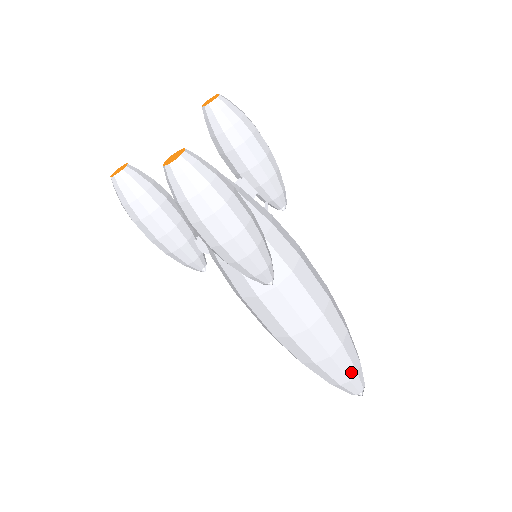
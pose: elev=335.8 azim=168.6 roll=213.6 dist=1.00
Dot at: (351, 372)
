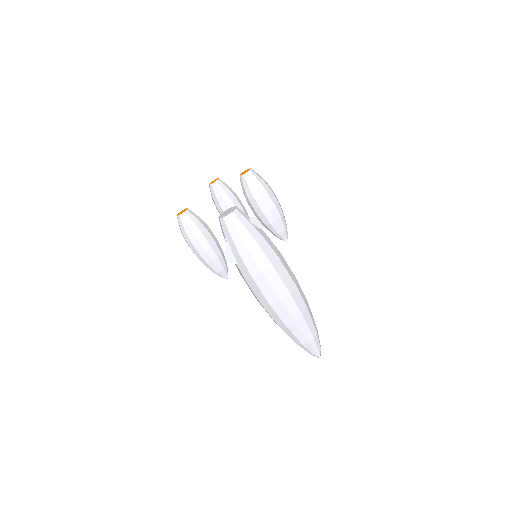
Dot at: (297, 341)
